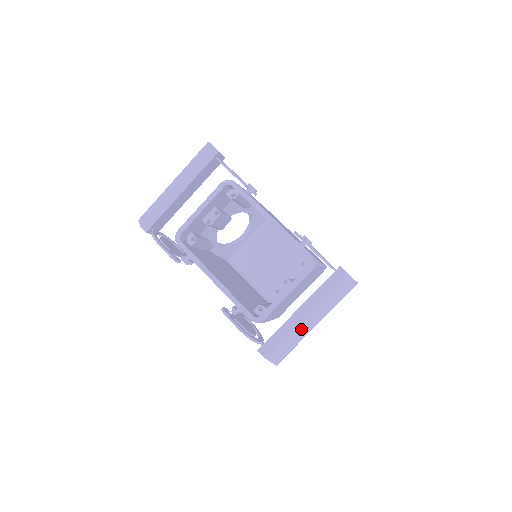
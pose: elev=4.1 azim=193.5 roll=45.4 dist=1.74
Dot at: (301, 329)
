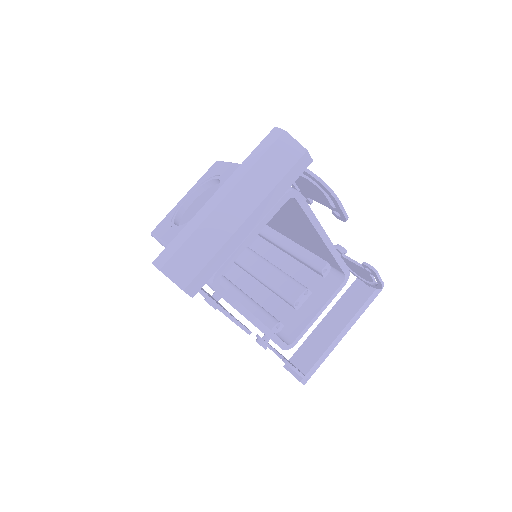
Dot at: occluded
